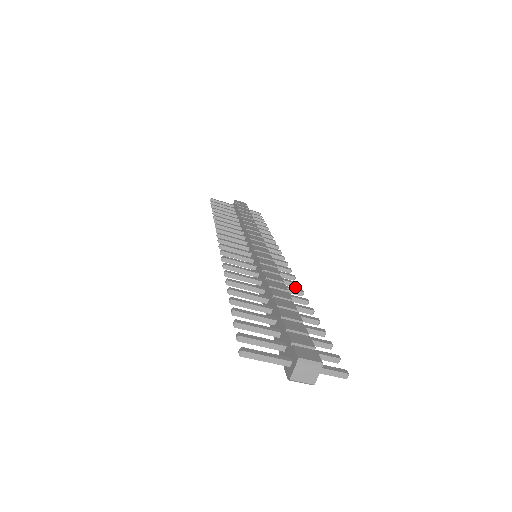
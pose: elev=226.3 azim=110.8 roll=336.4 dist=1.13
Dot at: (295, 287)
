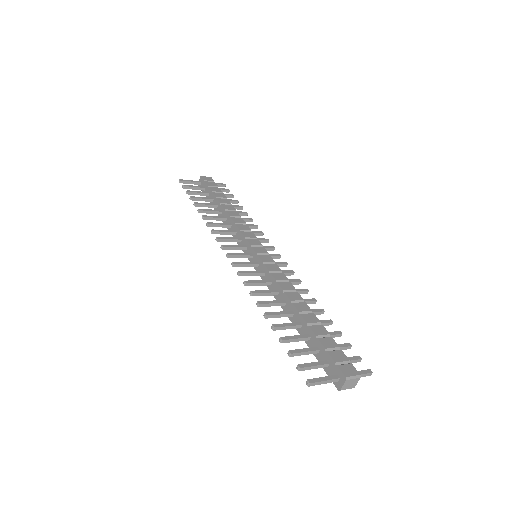
Dot at: (298, 284)
